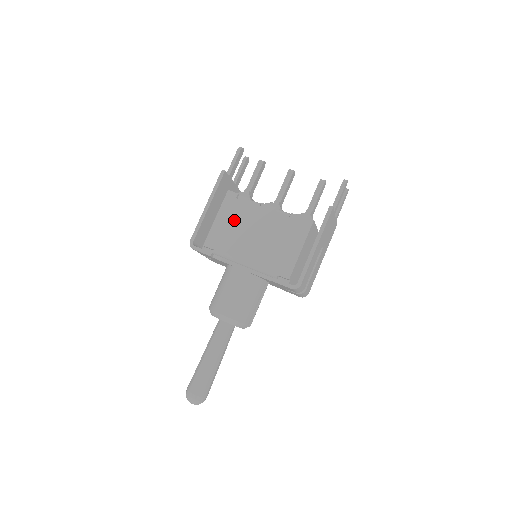
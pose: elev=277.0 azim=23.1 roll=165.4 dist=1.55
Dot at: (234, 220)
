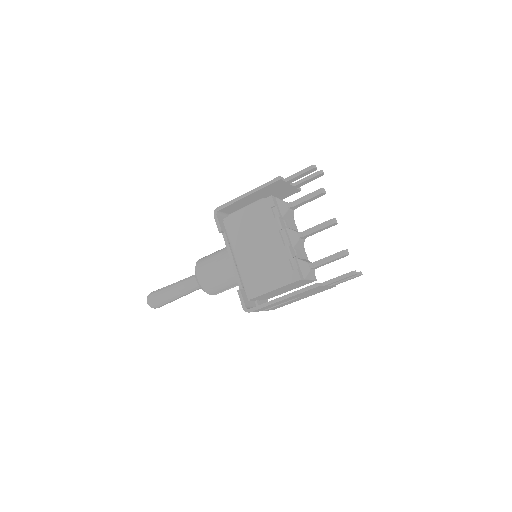
Dot at: (255, 222)
